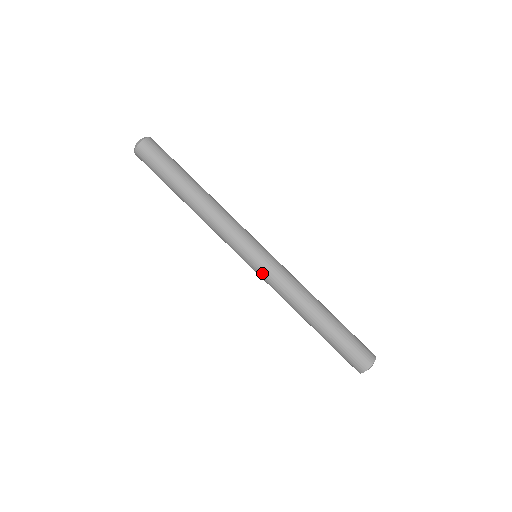
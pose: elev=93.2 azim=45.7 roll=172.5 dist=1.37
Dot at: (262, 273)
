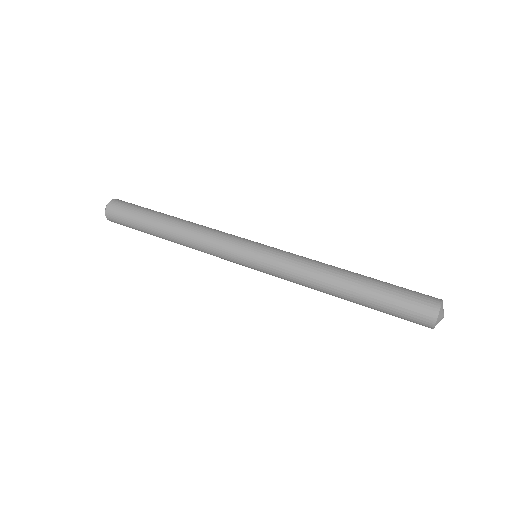
Dot at: (269, 258)
